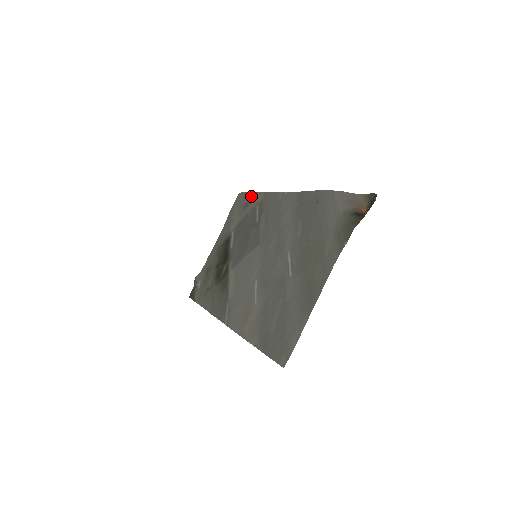
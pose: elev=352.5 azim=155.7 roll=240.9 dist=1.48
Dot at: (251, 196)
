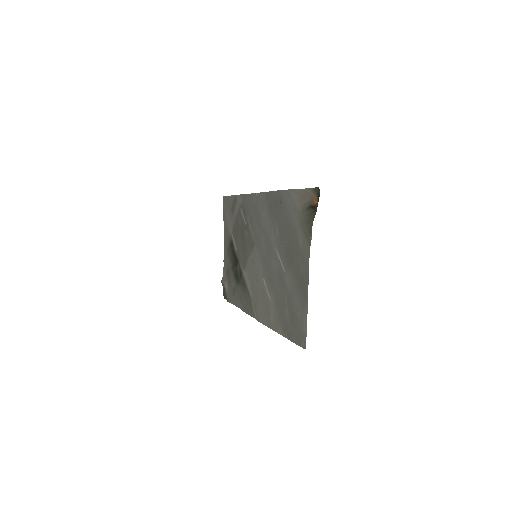
Dot at: (233, 199)
